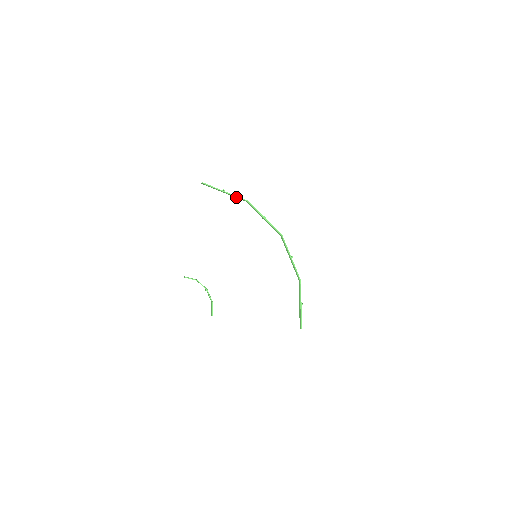
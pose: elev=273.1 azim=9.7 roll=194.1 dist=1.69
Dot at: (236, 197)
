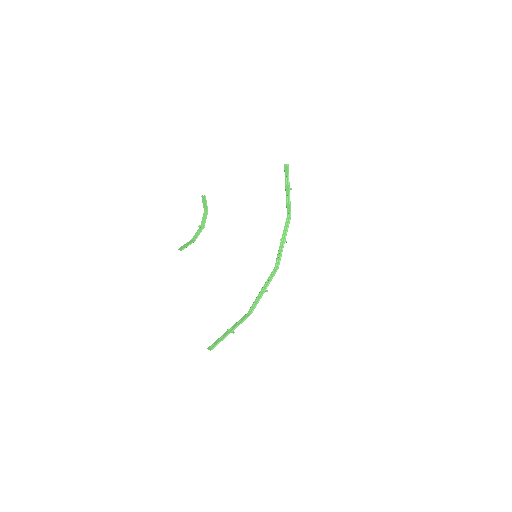
Dot at: (289, 204)
